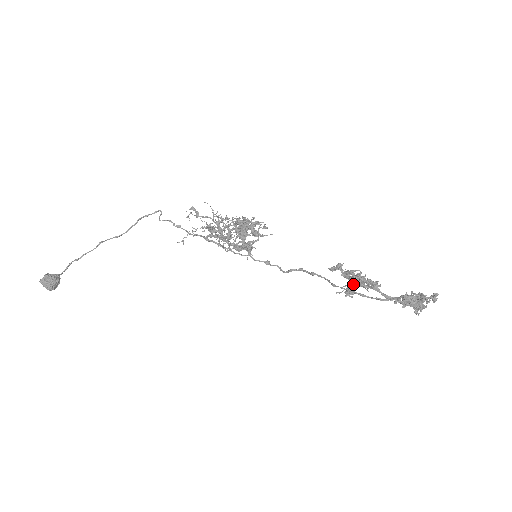
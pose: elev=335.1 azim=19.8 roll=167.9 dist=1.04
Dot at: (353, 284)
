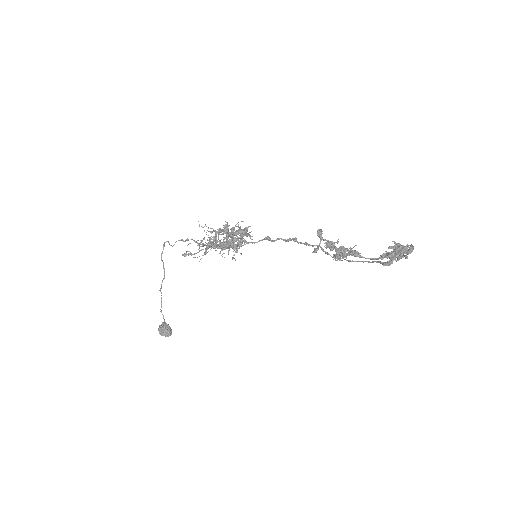
Dot at: occluded
